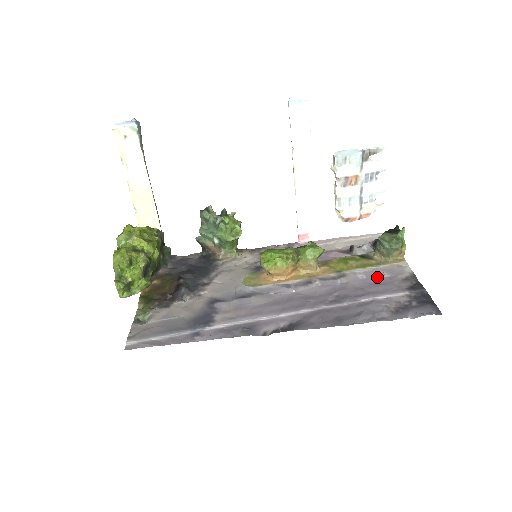
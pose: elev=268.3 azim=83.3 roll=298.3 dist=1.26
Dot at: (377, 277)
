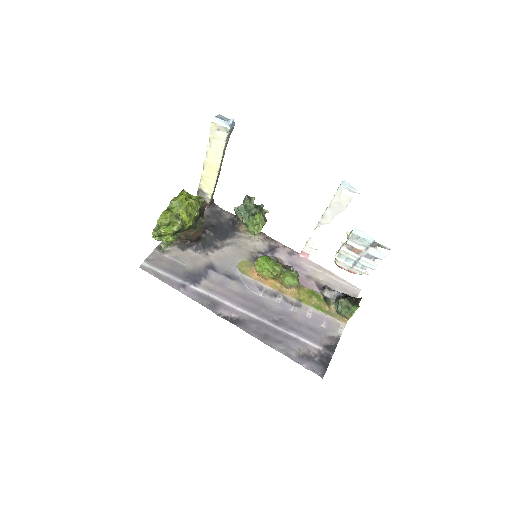
Dot at: (317, 323)
